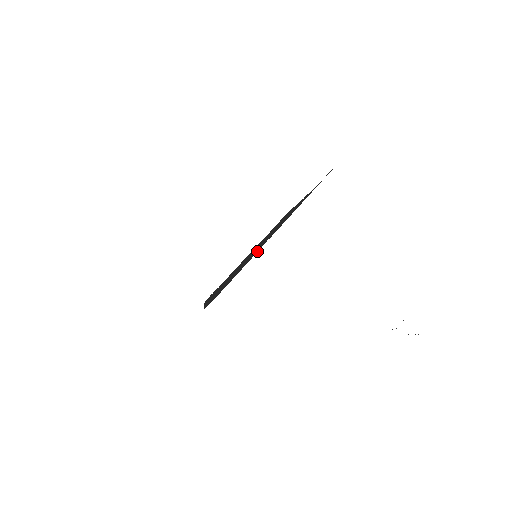
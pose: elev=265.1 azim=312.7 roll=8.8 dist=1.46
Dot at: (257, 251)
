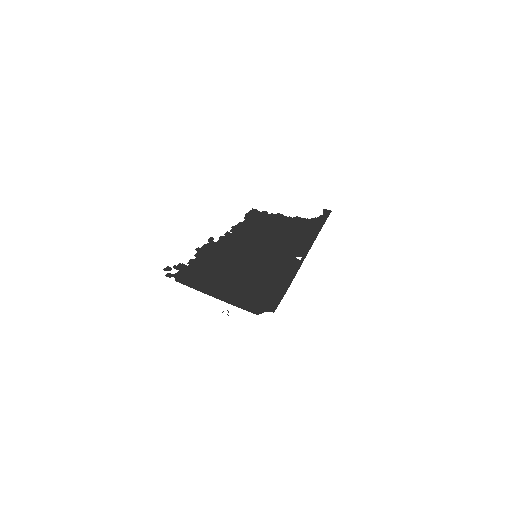
Dot at: (295, 267)
